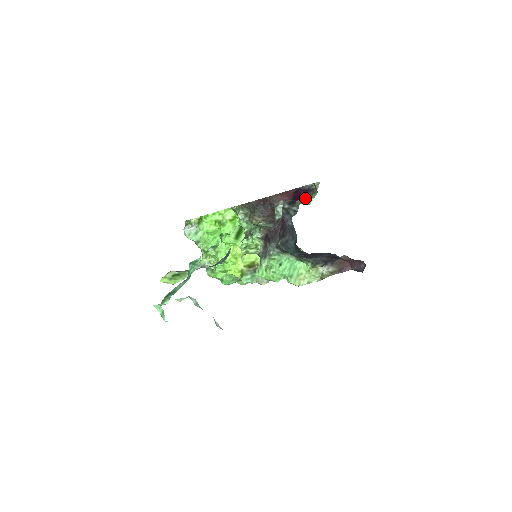
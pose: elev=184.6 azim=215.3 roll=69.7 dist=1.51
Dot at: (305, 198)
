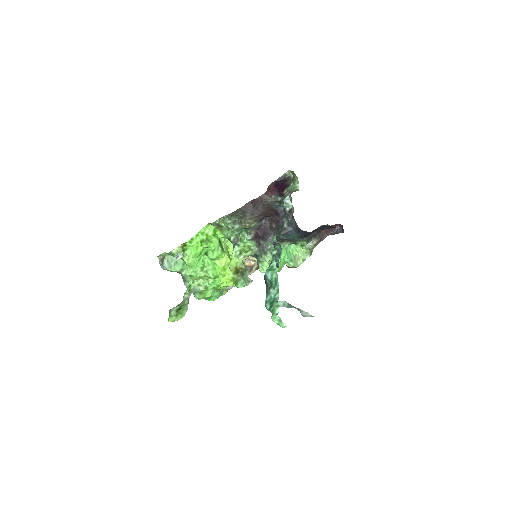
Dot at: (290, 186)
